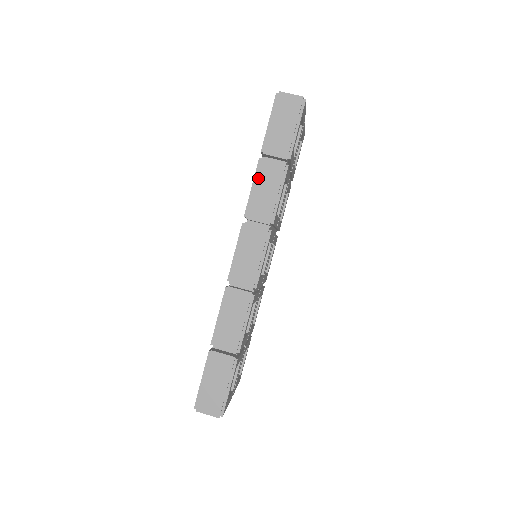
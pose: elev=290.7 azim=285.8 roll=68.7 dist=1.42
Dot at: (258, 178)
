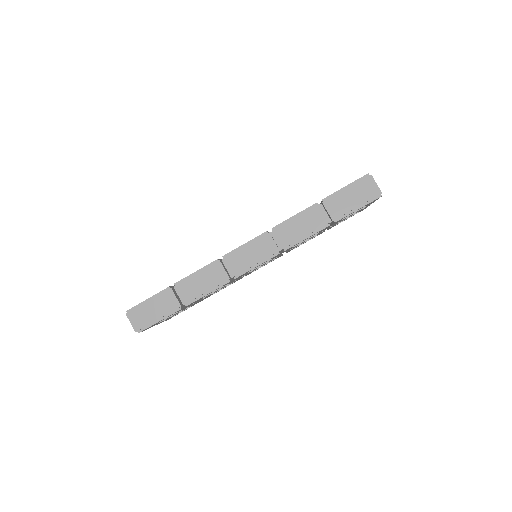
Dot at: (304, 214)
